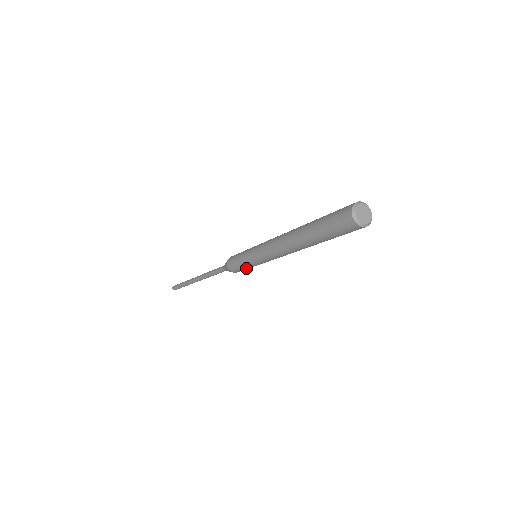
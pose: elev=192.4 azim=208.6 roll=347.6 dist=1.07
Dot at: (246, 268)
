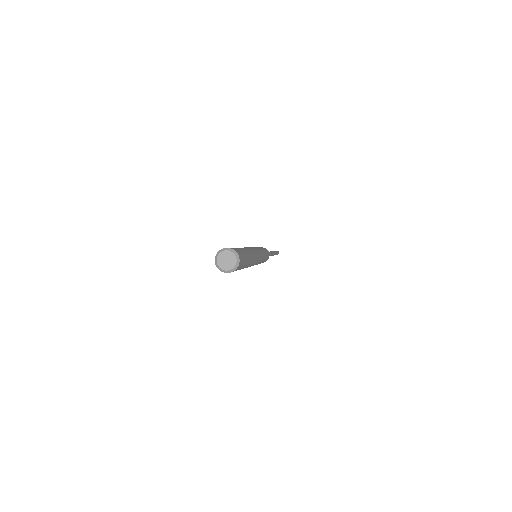
Dot at: occluded
